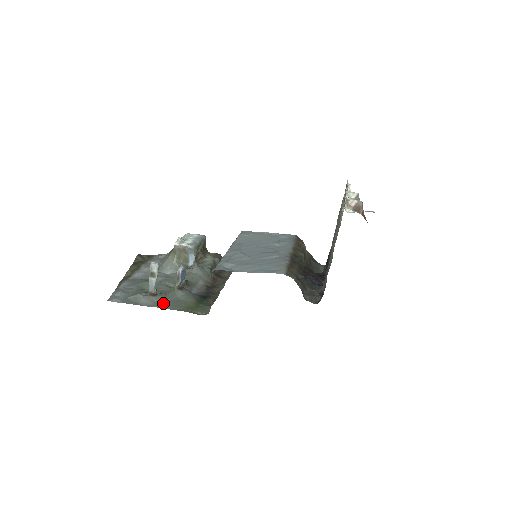
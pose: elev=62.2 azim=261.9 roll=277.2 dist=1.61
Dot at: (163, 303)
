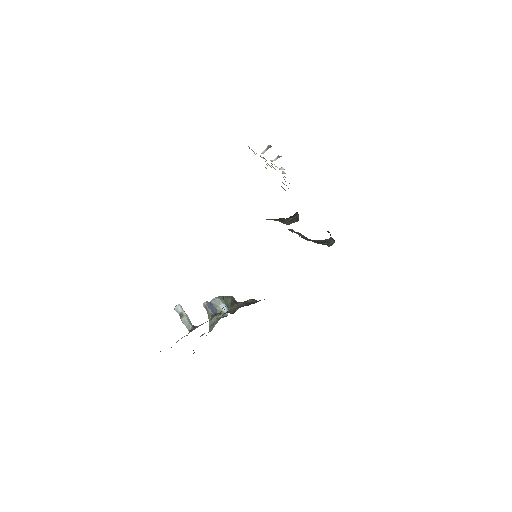
Dot at: (200, 325)
